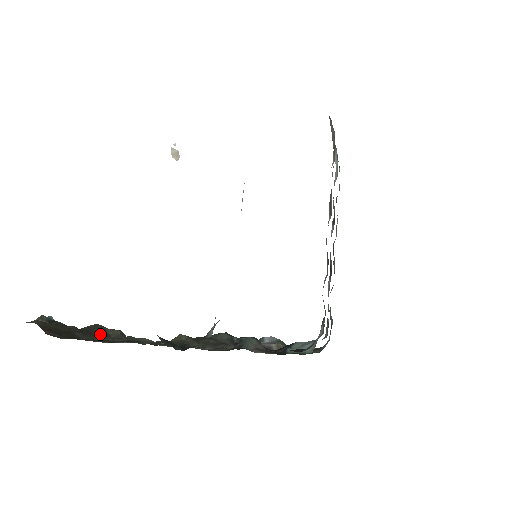
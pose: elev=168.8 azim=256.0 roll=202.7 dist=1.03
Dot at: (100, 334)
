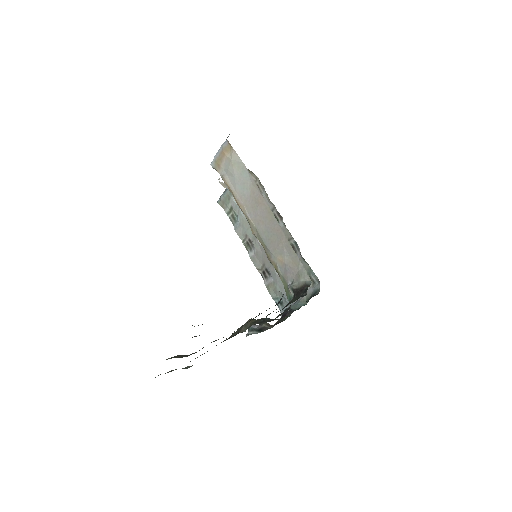
Dot at: occluded
